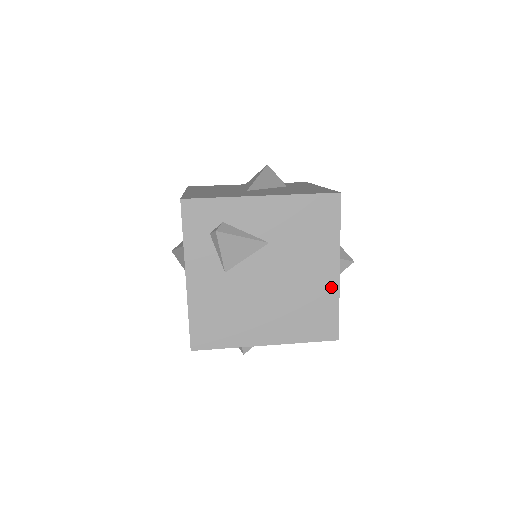
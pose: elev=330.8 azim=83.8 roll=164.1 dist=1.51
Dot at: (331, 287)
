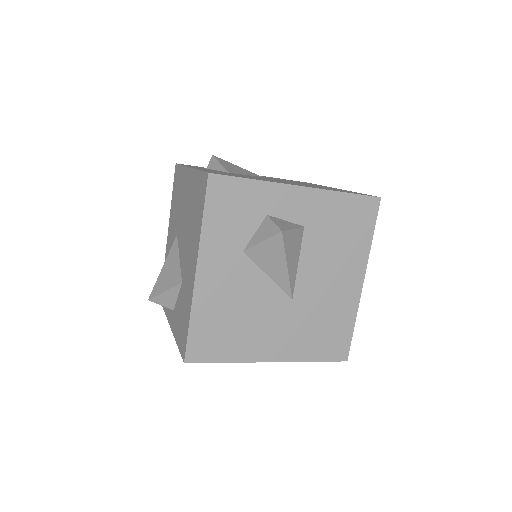
Dot at: (339, 189)
